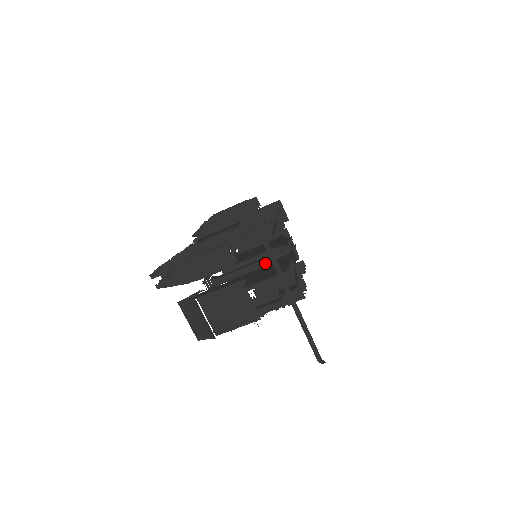
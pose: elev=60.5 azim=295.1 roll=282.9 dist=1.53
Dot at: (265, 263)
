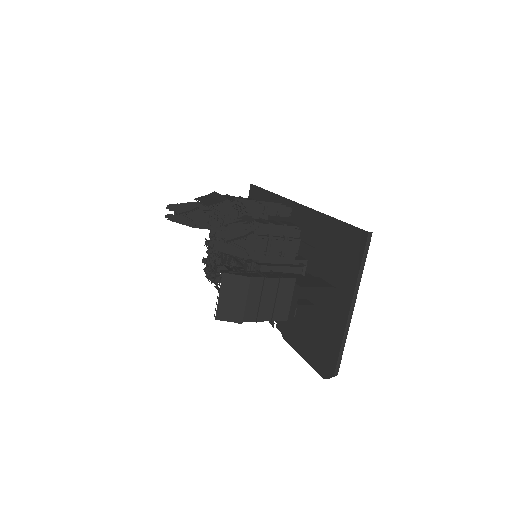
Dot at: occluded
